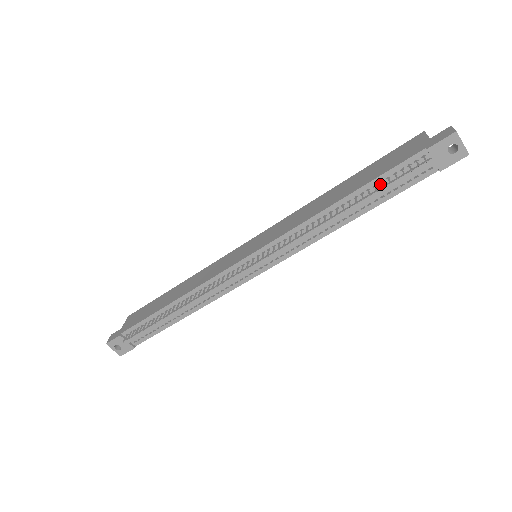
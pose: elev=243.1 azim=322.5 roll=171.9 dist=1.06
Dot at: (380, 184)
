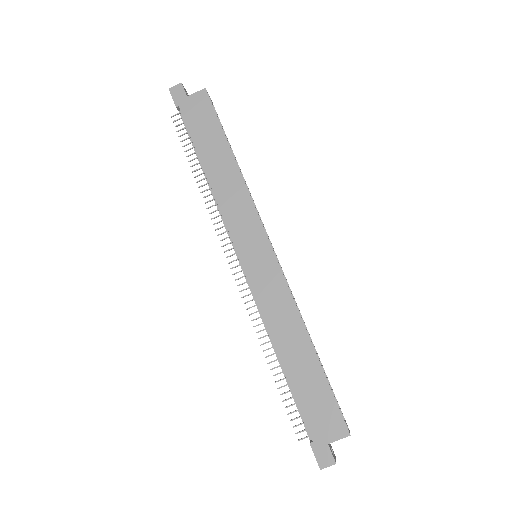
Dot at: (295, 394)
